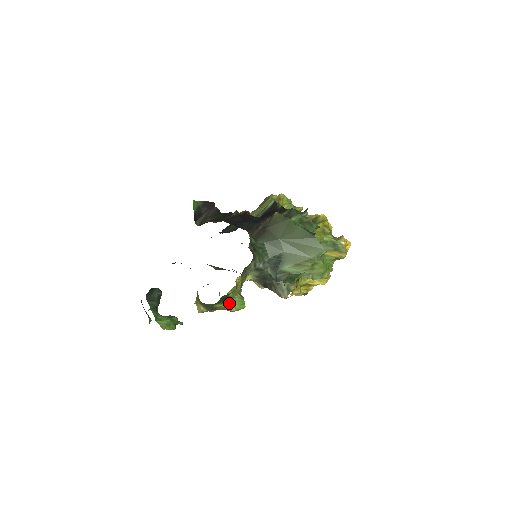
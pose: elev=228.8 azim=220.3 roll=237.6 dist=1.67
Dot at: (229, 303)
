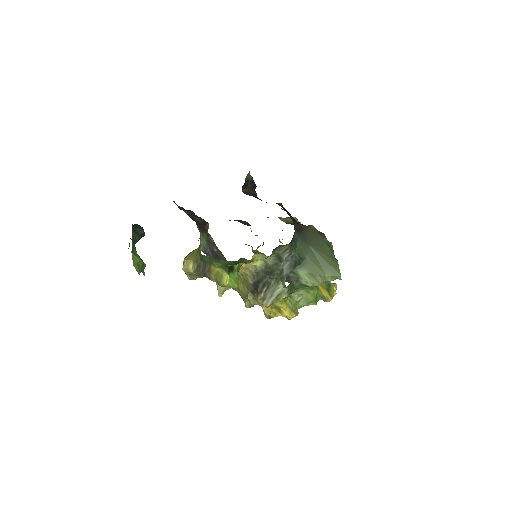
Dot at: (229, 273)
